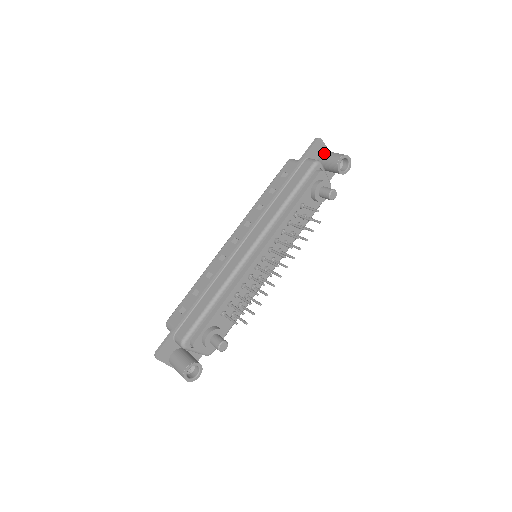
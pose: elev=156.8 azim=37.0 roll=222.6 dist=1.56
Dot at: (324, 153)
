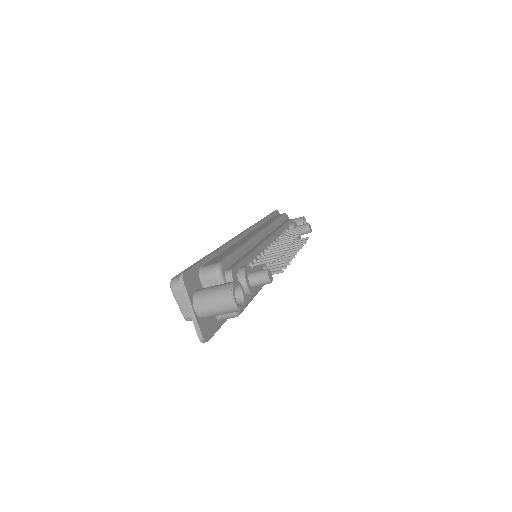
Dot at: occluded
